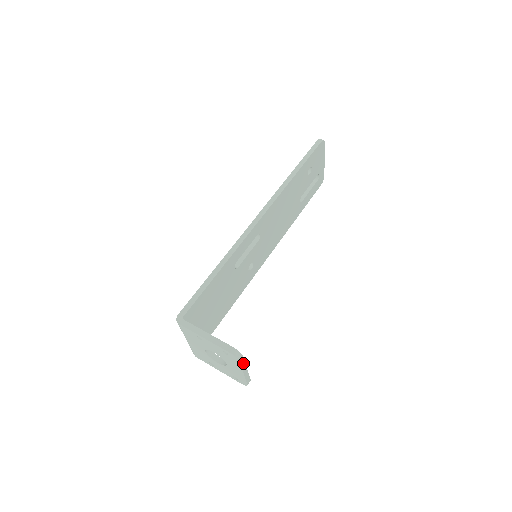
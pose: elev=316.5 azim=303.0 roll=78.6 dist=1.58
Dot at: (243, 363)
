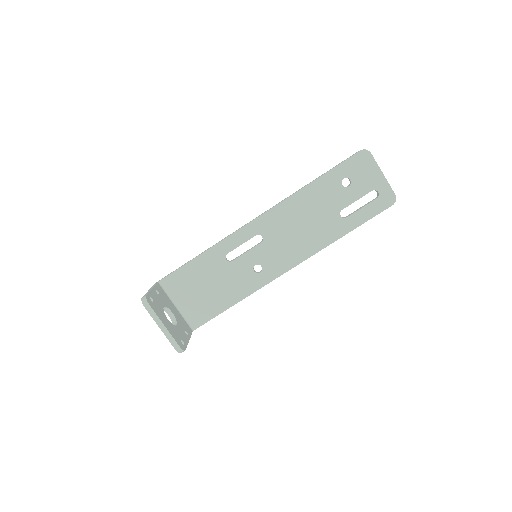
Dot at: (153, 314)
